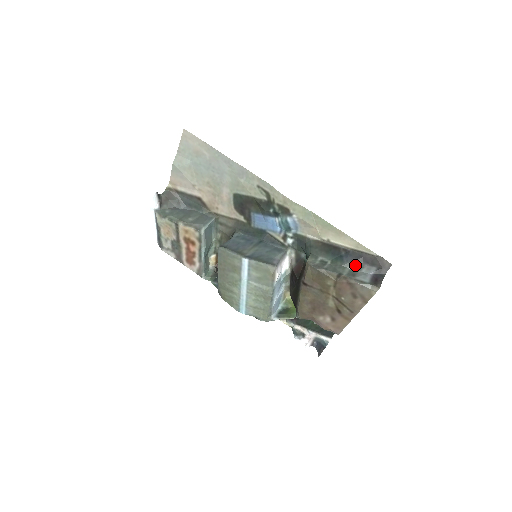
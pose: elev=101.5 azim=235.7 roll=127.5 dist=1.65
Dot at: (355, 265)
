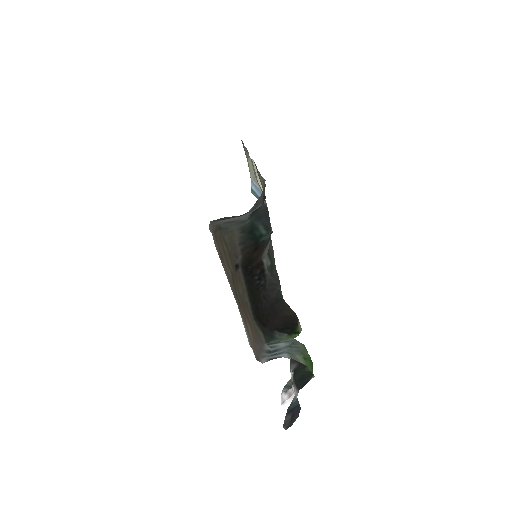
Dot at: occluded
